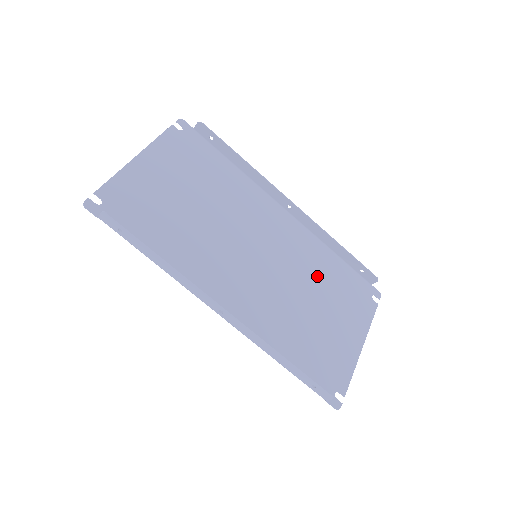
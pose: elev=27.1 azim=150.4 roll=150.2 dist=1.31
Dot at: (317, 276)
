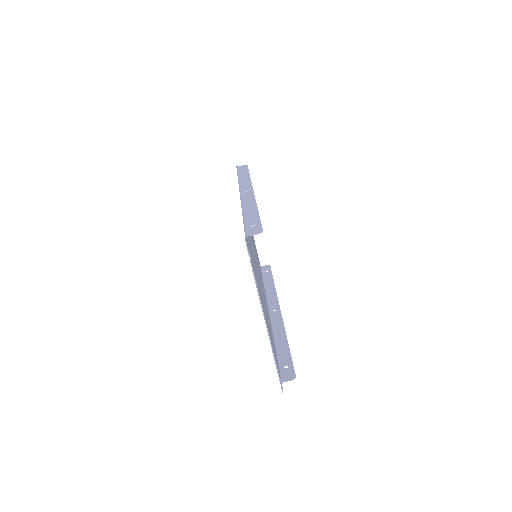
Dot at: (266, 310)
